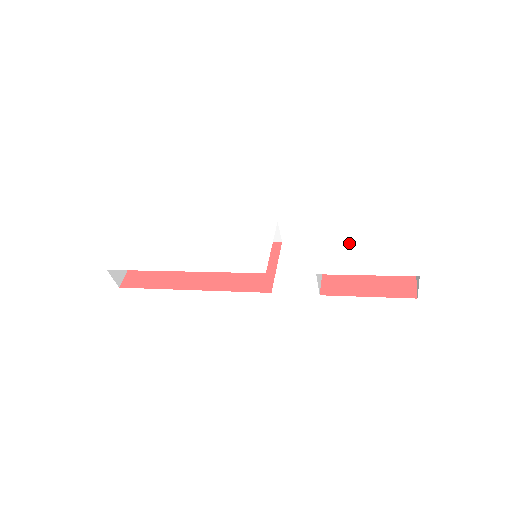
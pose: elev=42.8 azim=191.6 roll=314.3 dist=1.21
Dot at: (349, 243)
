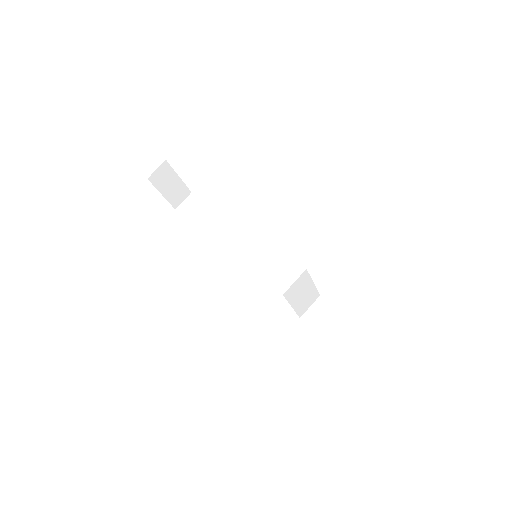
Dot at: occluded
